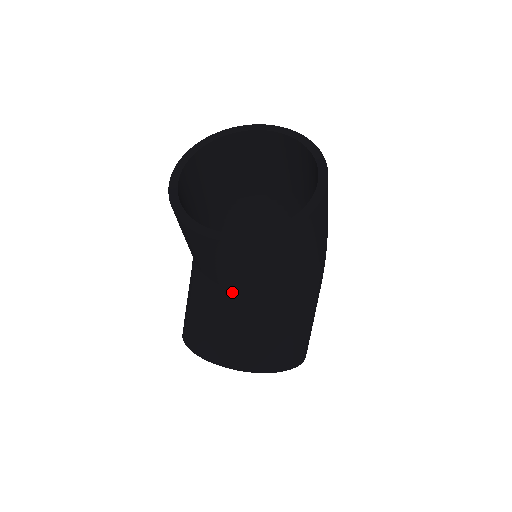
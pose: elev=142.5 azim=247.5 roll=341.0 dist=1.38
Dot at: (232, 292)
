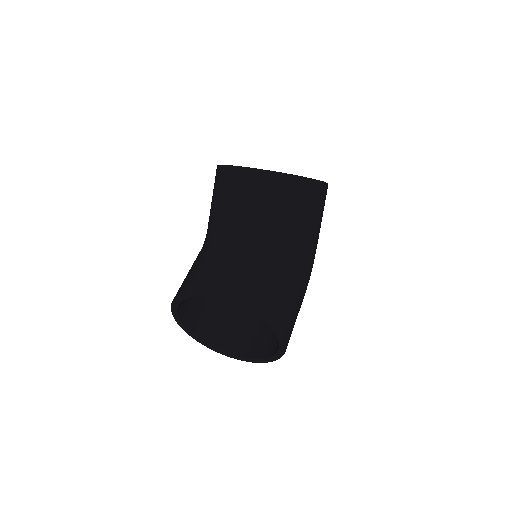
Dot at: (244, 241)
